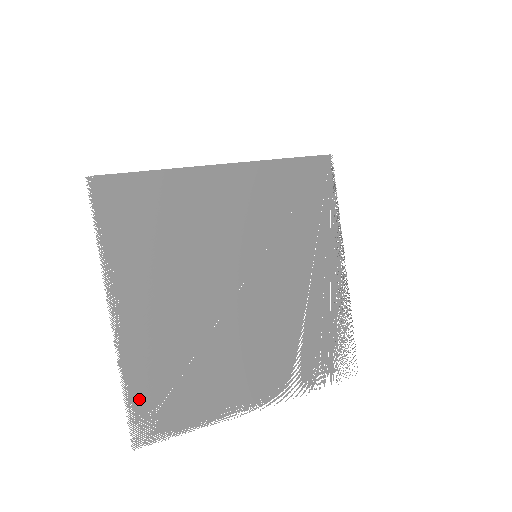
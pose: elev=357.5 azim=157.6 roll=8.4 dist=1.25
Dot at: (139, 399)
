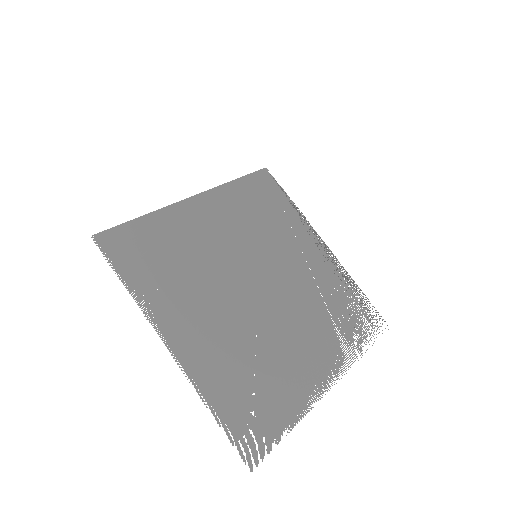
Dot at: (230, 416)
